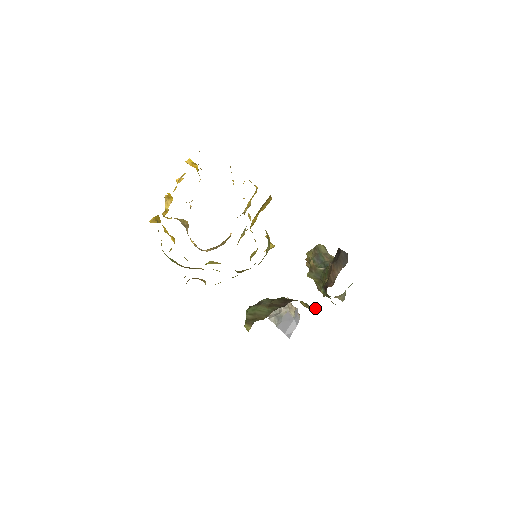
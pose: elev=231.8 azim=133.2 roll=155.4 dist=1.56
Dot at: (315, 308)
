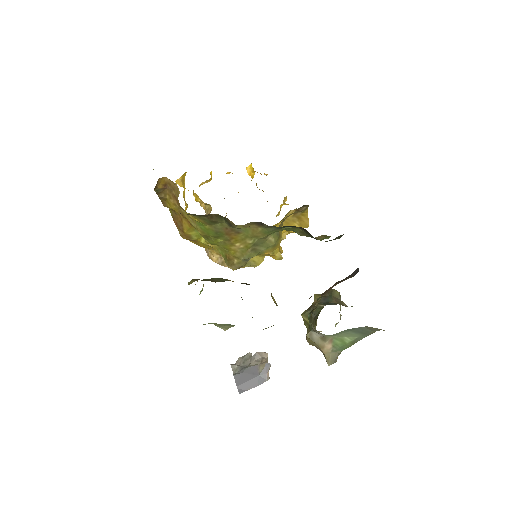
Dot at: occluded
